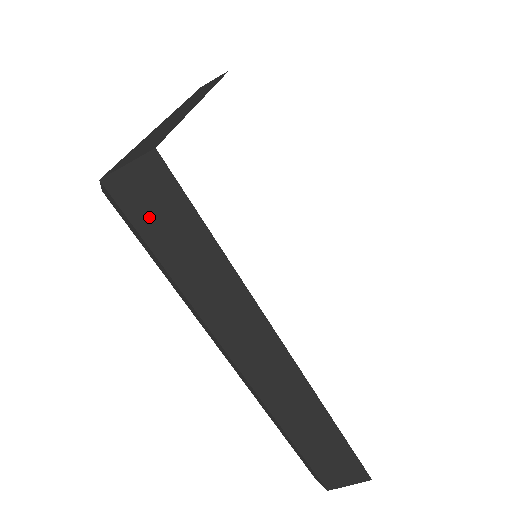
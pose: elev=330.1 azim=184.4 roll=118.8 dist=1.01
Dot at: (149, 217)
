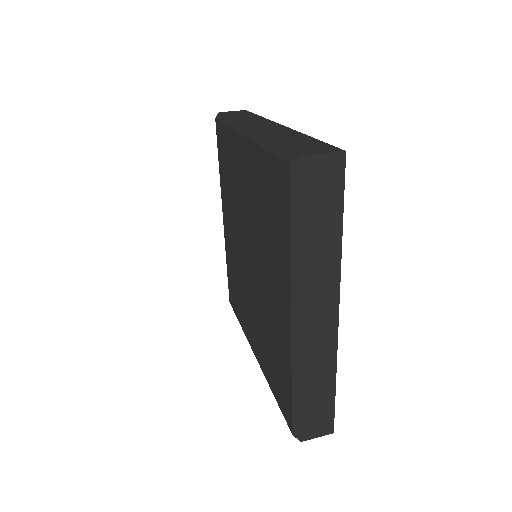
Dot at: (314, 193)
